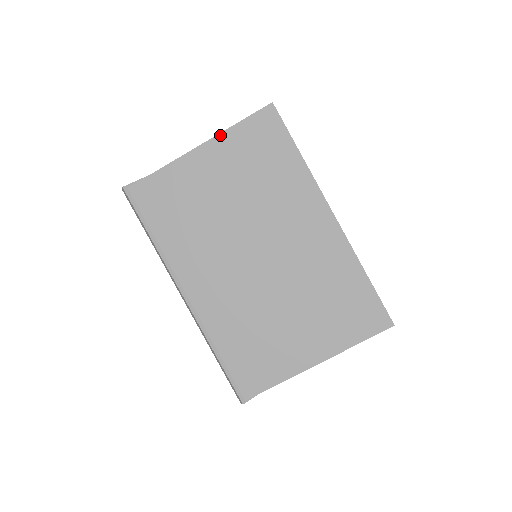
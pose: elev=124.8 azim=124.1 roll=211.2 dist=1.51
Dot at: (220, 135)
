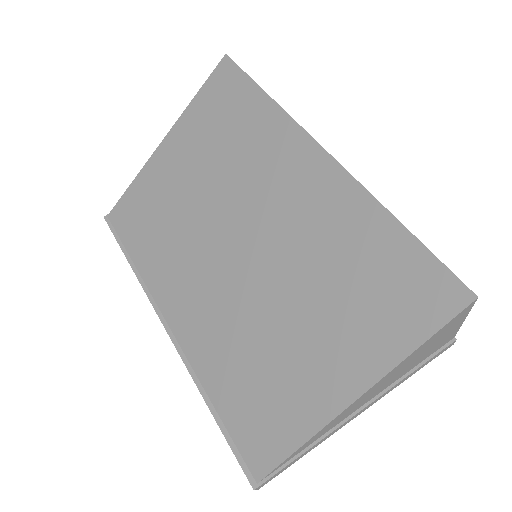
Dot at: (180, 118)
